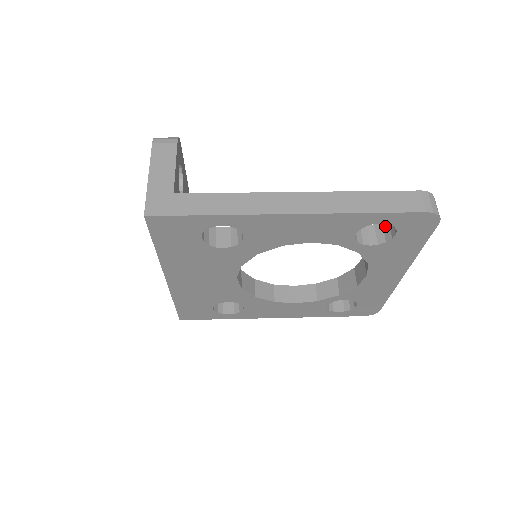
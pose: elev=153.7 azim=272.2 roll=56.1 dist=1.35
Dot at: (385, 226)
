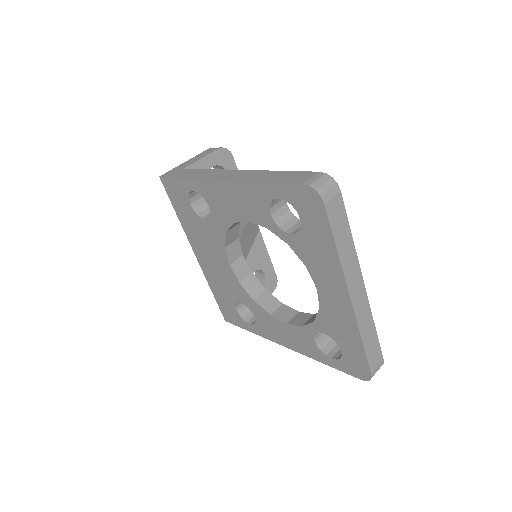
Dot at: occluded
